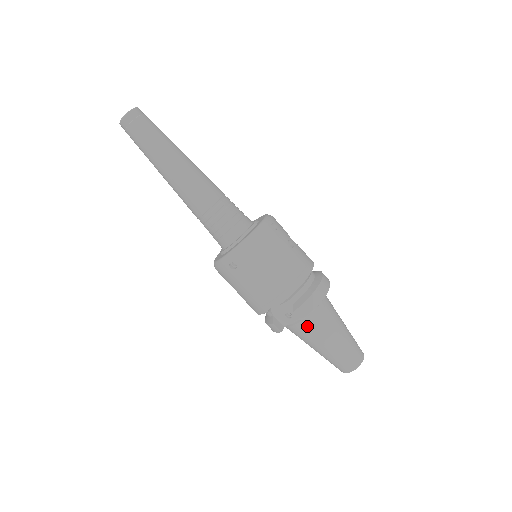
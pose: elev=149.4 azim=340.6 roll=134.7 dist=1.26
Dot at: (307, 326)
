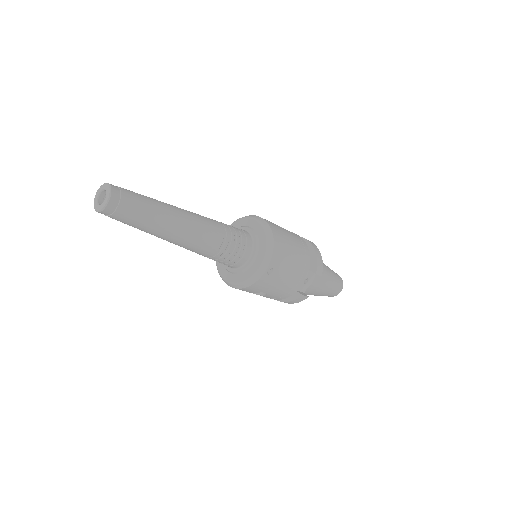
Dot at: (317, 279)
